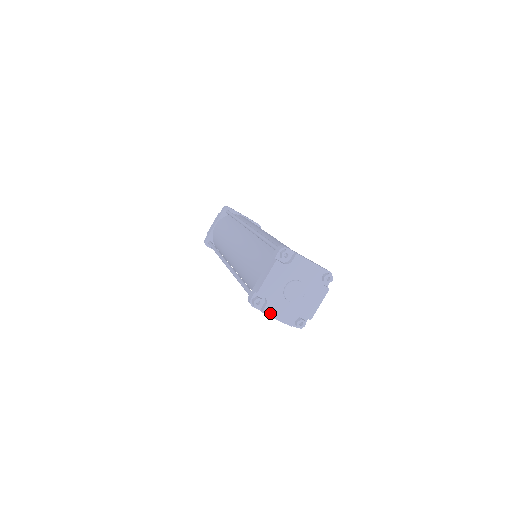
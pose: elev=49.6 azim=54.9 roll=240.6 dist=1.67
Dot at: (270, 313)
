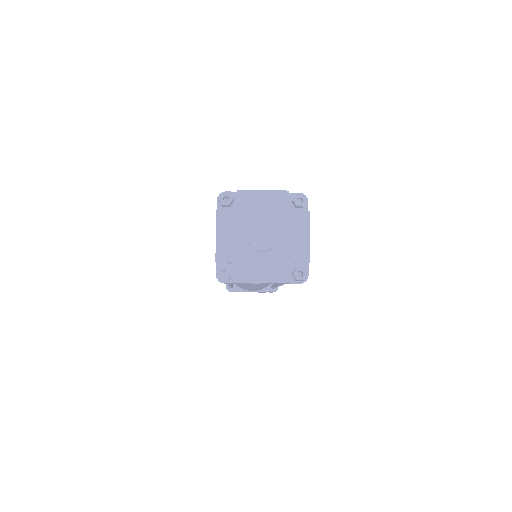
Dot at: (248, 279)
